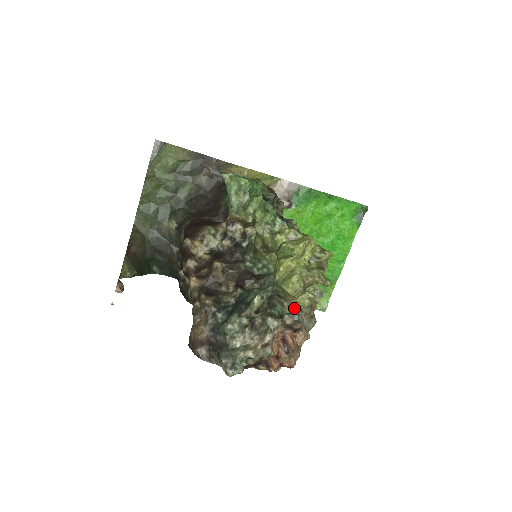
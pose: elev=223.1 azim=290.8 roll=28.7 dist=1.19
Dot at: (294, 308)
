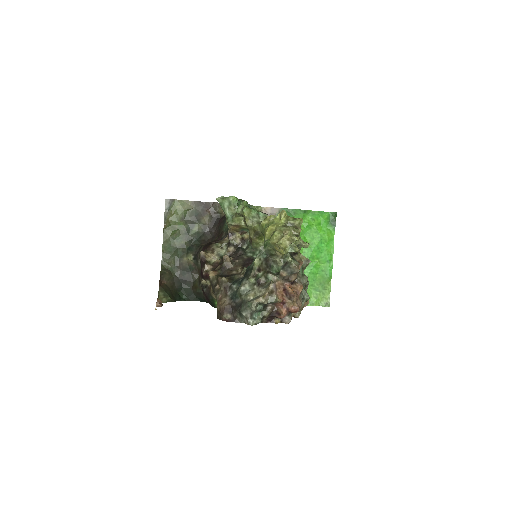
Dot at: (285, 261)
